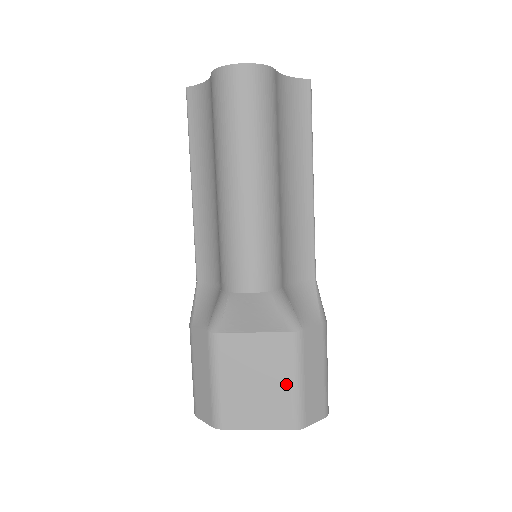
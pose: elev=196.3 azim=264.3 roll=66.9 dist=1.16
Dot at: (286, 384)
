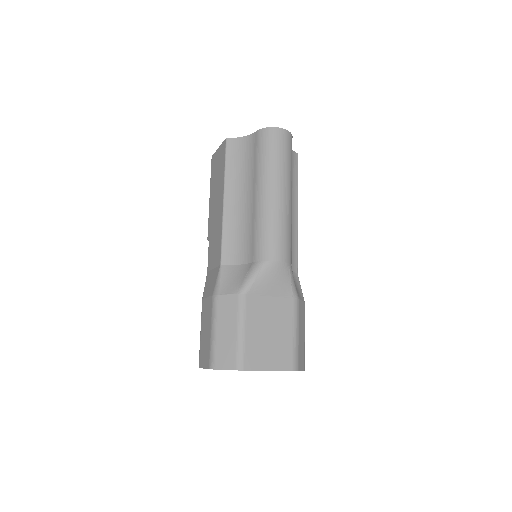
Dot at: (289, 335)
